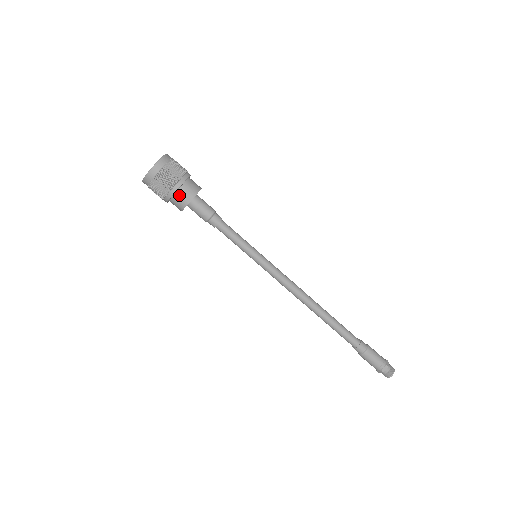
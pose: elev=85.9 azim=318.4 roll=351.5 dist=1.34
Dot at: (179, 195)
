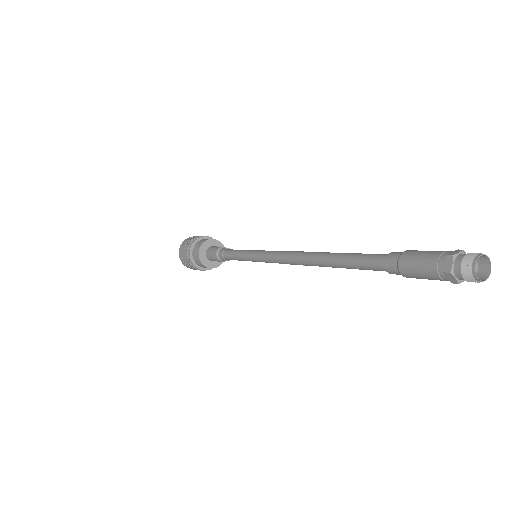
Dot at: (200, 241)
